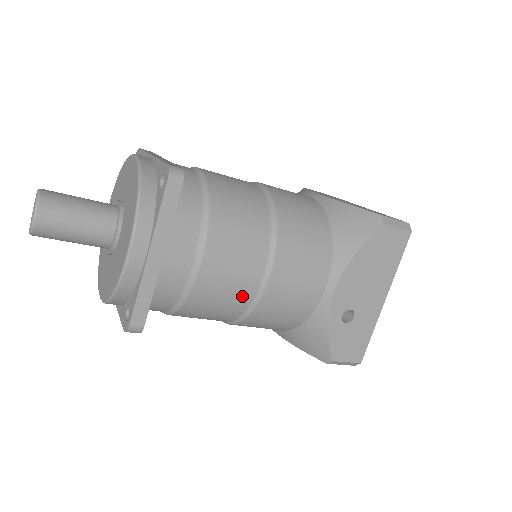
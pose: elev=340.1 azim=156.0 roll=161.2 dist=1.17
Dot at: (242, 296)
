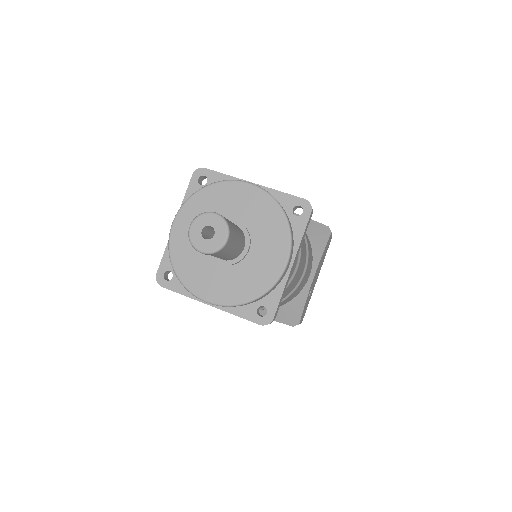
Dot at: (293, 287)
